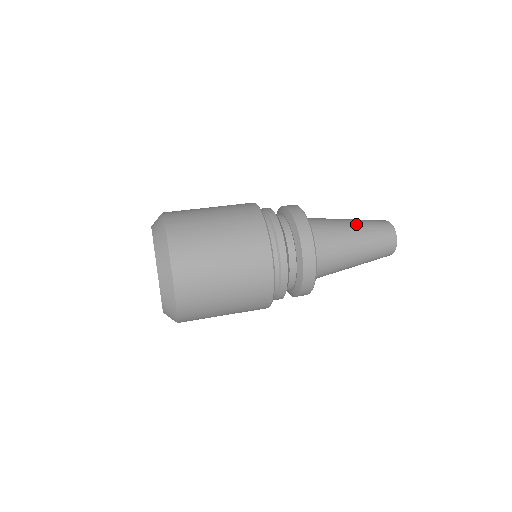
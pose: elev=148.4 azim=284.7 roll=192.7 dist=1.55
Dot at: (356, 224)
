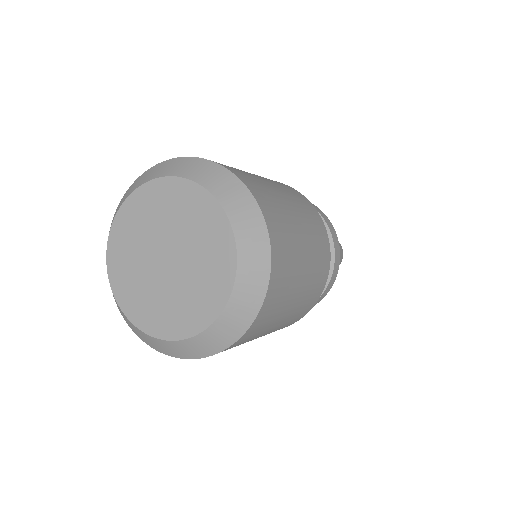
Dot at: occluded
